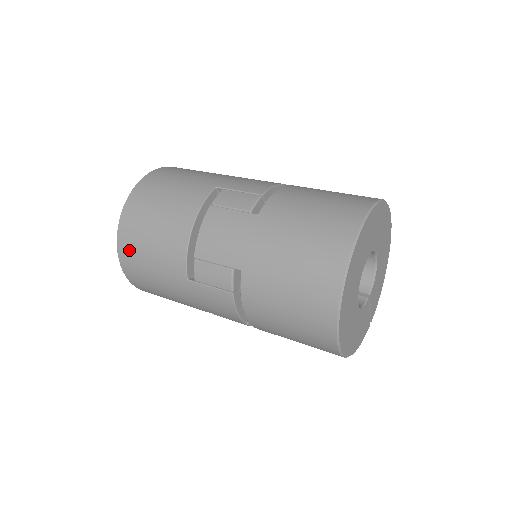
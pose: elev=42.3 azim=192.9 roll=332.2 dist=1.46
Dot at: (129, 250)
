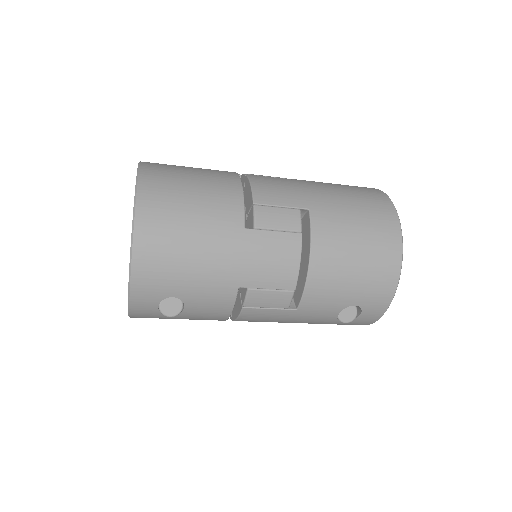
Dot at: (157, 204)
